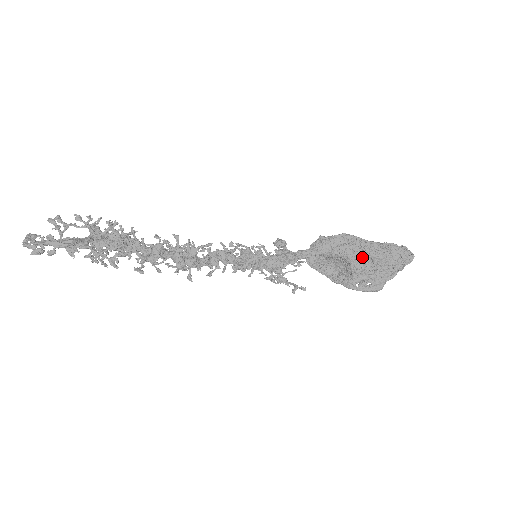
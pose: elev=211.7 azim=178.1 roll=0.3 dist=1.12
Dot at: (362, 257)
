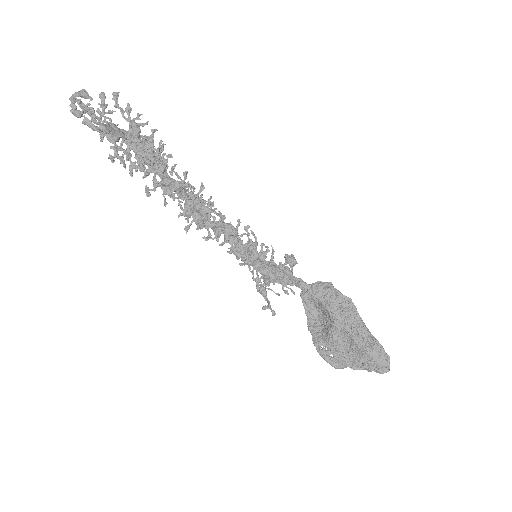
Dot at: (346, 332)
